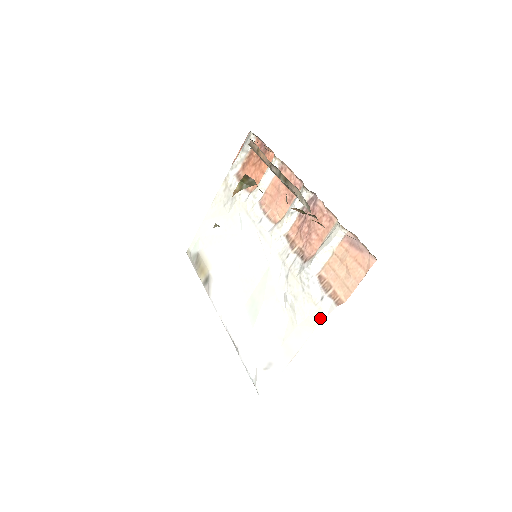
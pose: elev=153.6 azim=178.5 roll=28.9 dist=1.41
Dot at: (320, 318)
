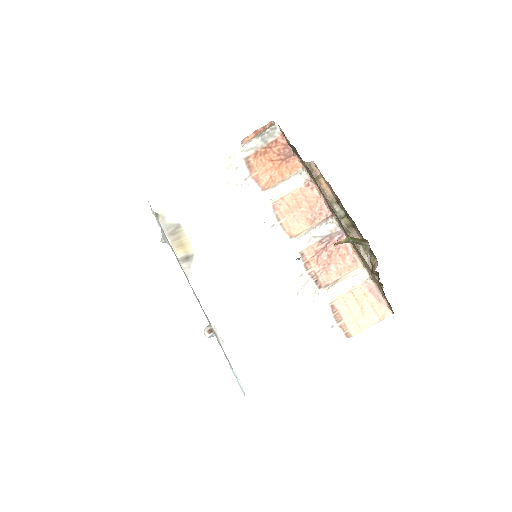
Dot at: (328, 343)
